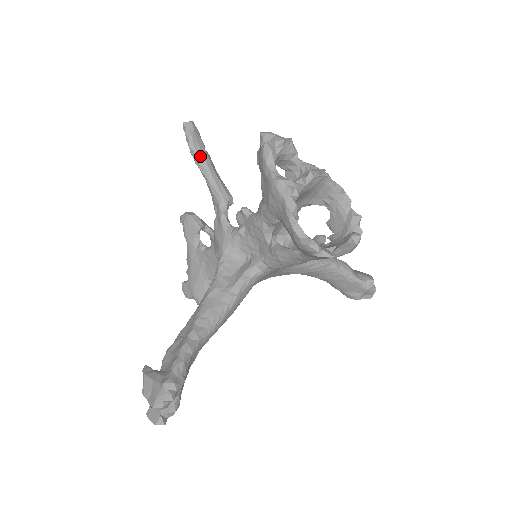
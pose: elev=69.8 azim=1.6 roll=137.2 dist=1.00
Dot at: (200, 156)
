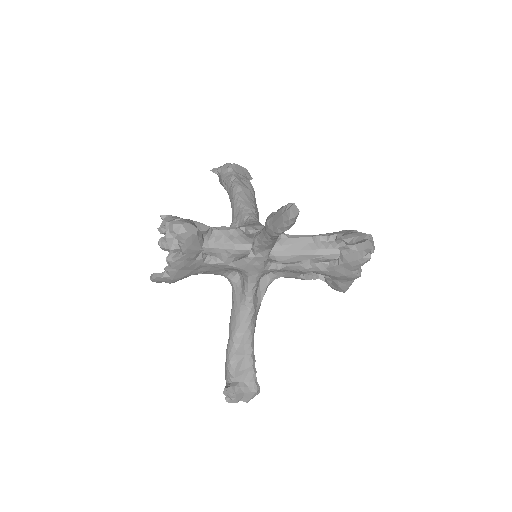
Dot at: occluded
